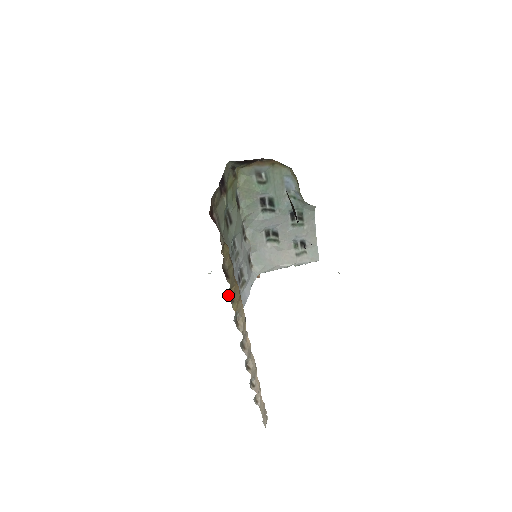
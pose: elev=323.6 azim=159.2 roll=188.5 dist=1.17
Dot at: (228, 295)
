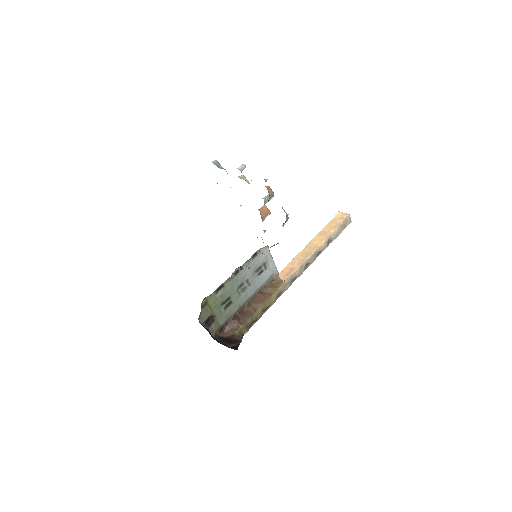
Dot at: (264, 312)
